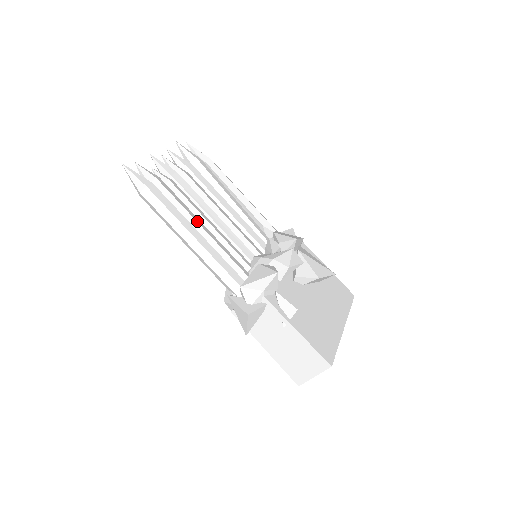
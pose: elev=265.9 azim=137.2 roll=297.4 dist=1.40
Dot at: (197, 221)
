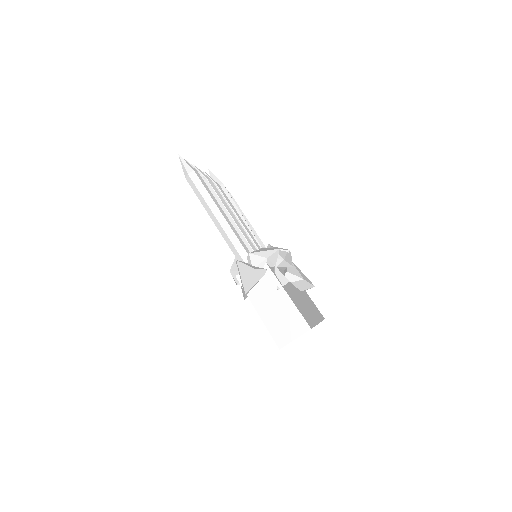
Dot at: (222, 207)
